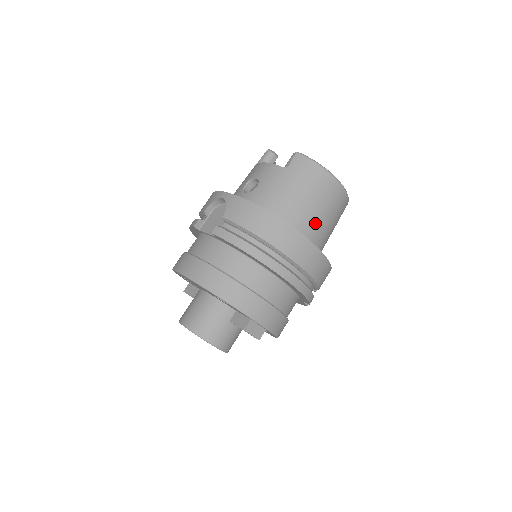
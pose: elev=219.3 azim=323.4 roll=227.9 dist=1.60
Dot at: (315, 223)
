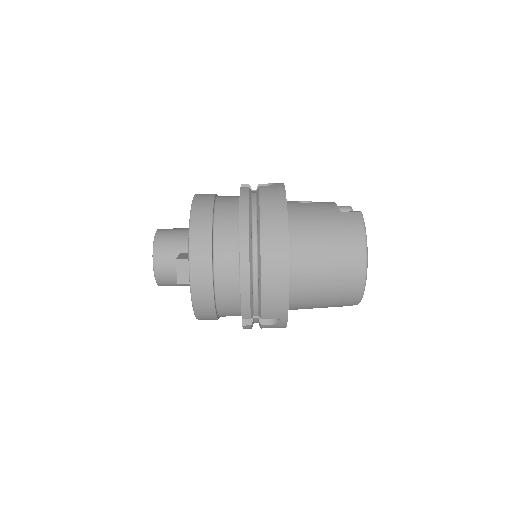
Dot at: (313, 263)
